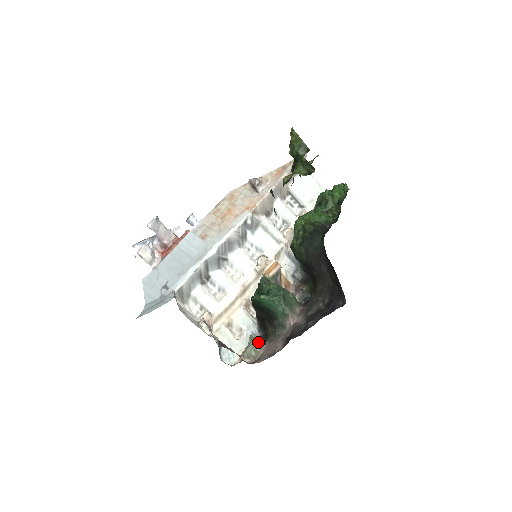
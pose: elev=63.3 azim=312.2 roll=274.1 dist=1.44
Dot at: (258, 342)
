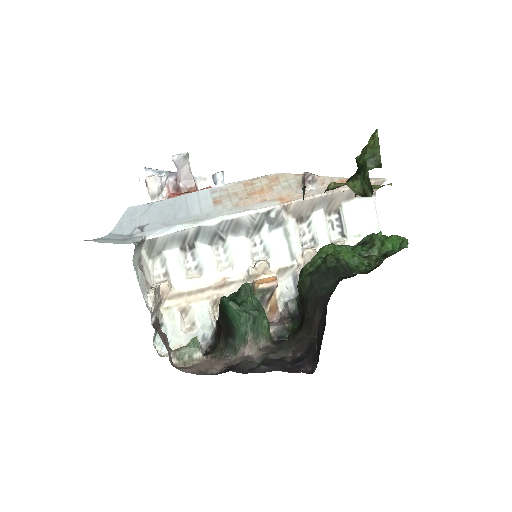
Dot at: (199, 349)
